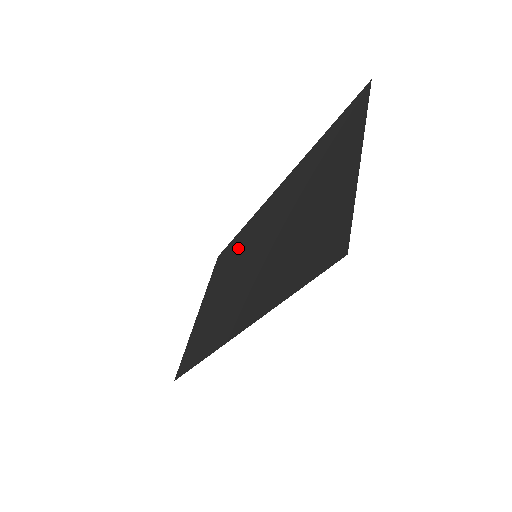
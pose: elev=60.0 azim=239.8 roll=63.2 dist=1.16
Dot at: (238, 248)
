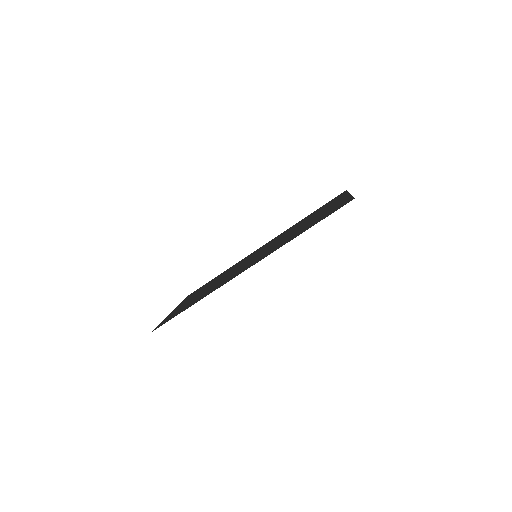
Dot at: occluded
